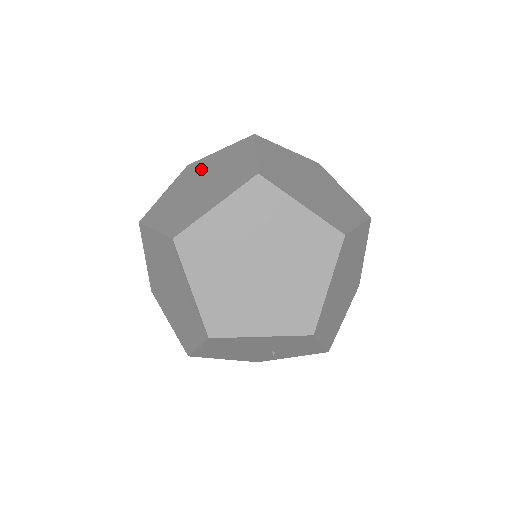
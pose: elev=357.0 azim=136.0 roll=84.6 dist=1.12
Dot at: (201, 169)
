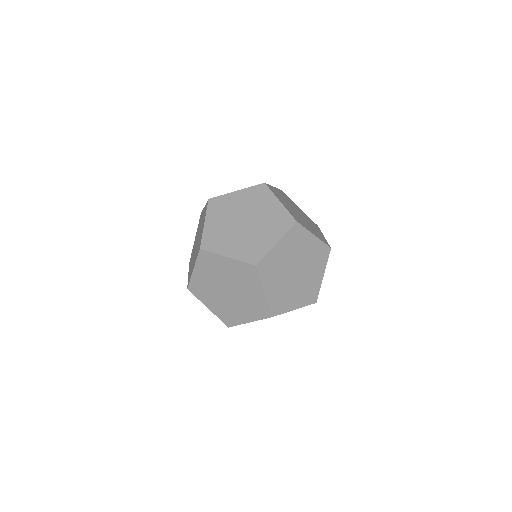
Dot at: (231, 207)
